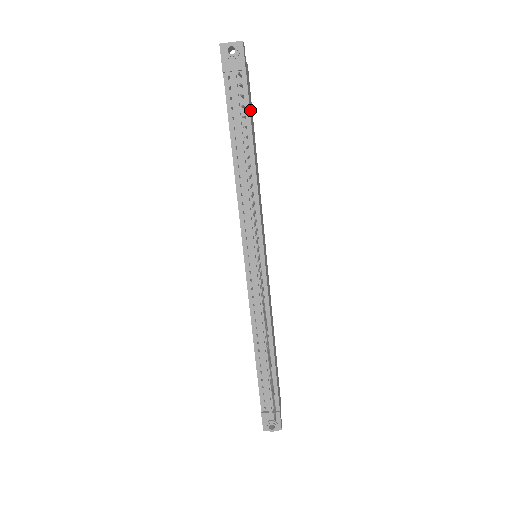
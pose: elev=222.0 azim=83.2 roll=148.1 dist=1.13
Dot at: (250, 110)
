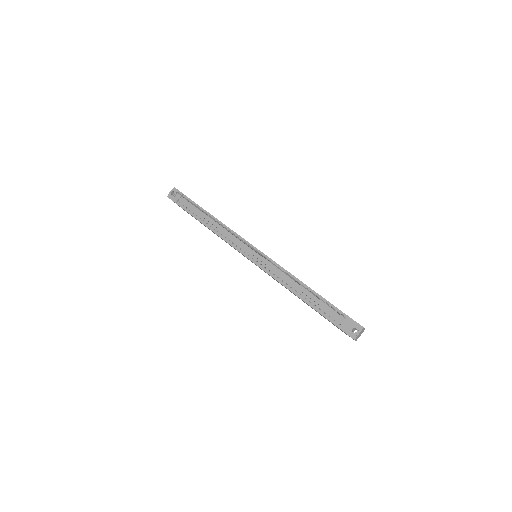
Dot at: (198, 205)
